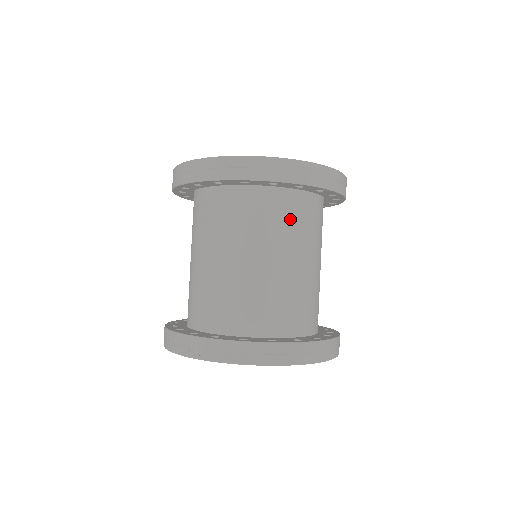
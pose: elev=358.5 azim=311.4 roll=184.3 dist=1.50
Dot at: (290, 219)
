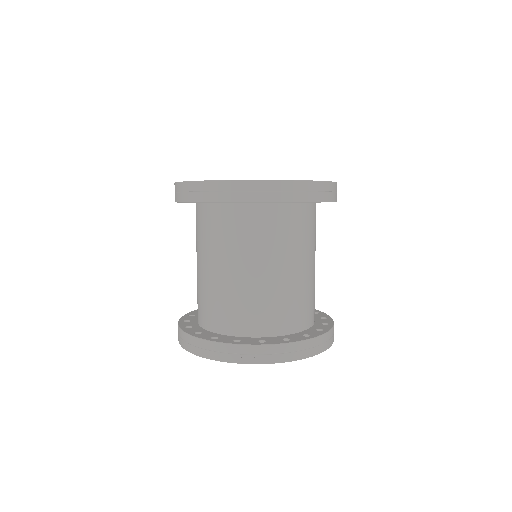
Dot at: (308, 229)
